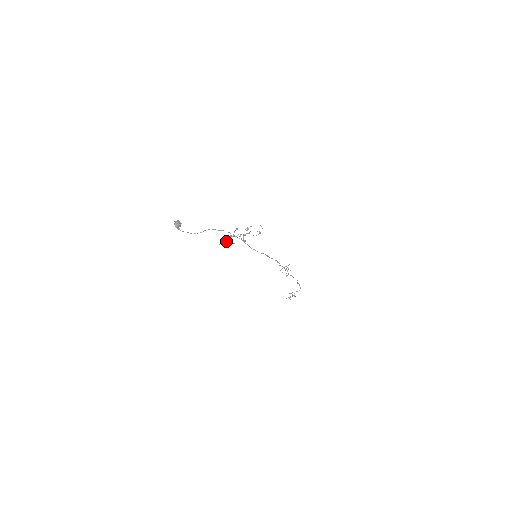
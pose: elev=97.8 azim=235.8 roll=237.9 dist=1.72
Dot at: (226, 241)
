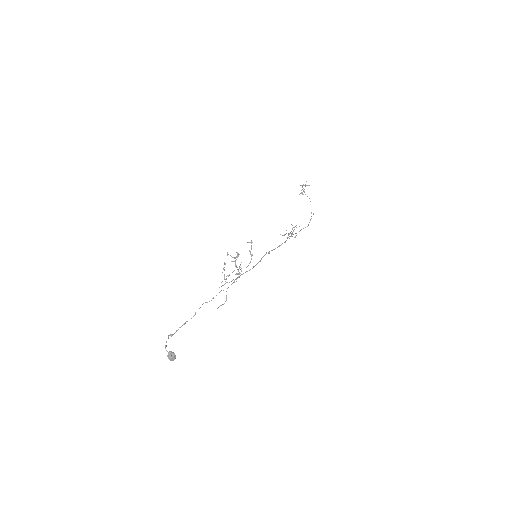
Dot at: occluded
